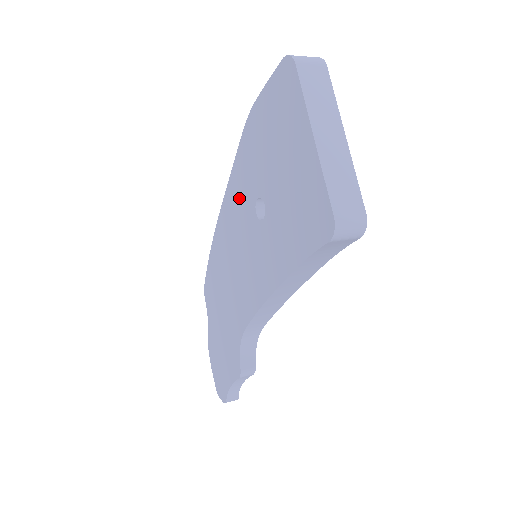
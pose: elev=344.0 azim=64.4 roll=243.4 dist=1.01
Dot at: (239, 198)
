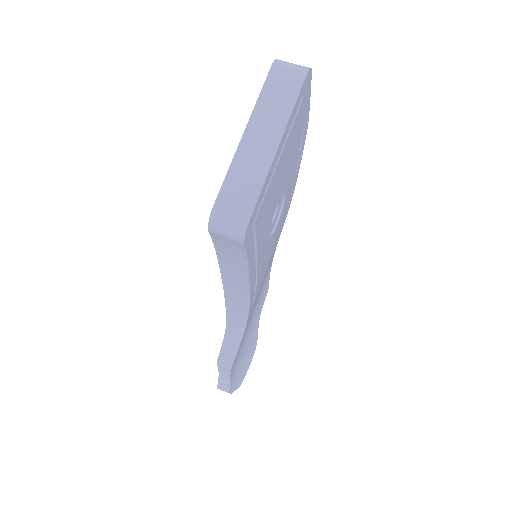
Dot at: occluded
